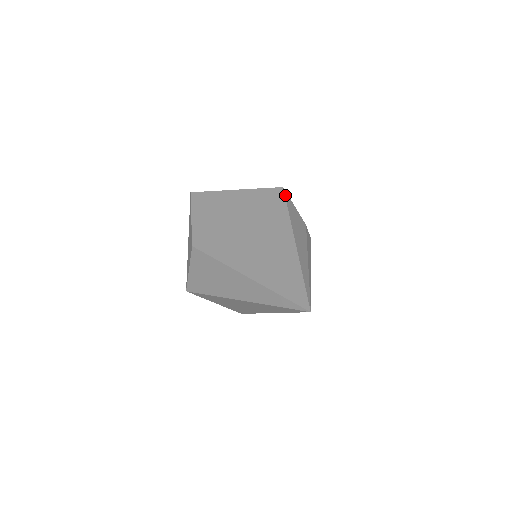
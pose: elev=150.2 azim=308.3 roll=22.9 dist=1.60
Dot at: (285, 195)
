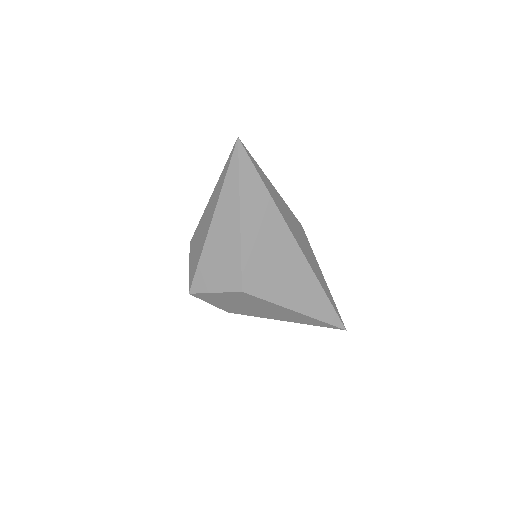
Dot at: occluded
